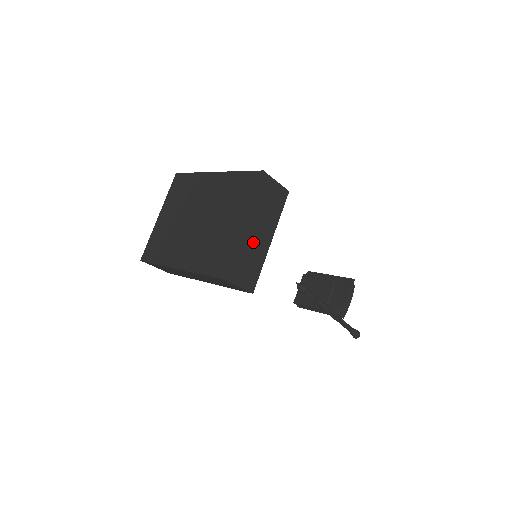
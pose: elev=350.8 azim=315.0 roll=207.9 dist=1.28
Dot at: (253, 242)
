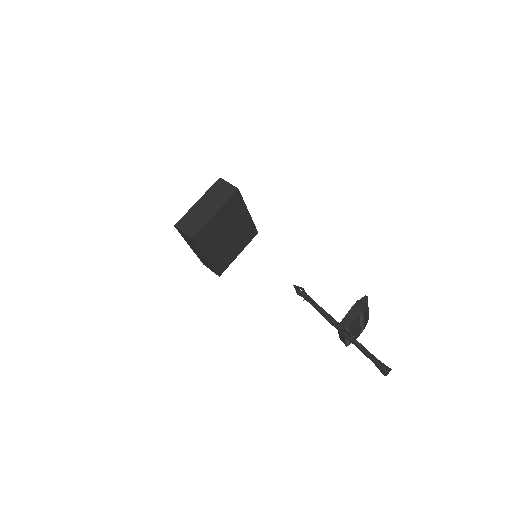
Dot at: (201, 211)
